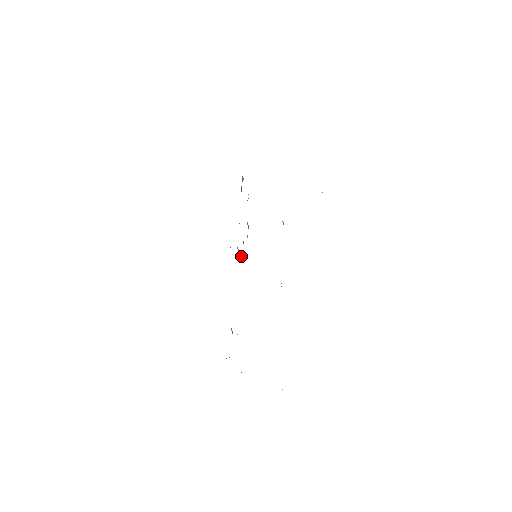
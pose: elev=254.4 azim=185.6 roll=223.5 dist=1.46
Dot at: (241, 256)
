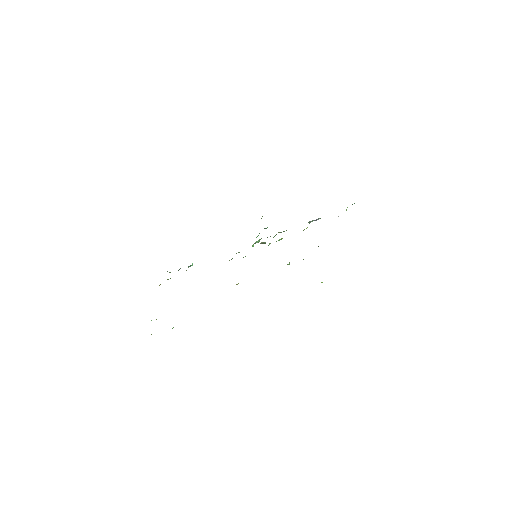
Dot at: (253, 245)
